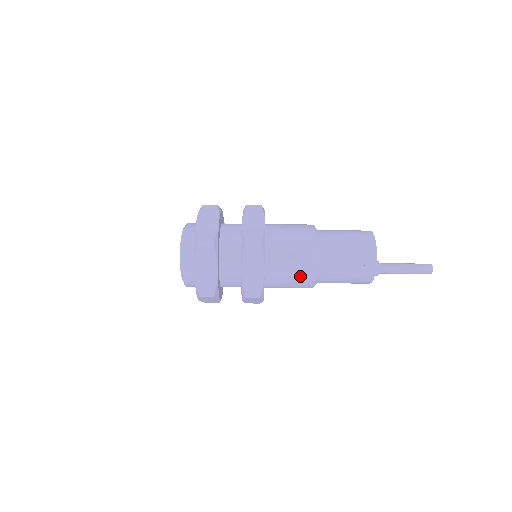
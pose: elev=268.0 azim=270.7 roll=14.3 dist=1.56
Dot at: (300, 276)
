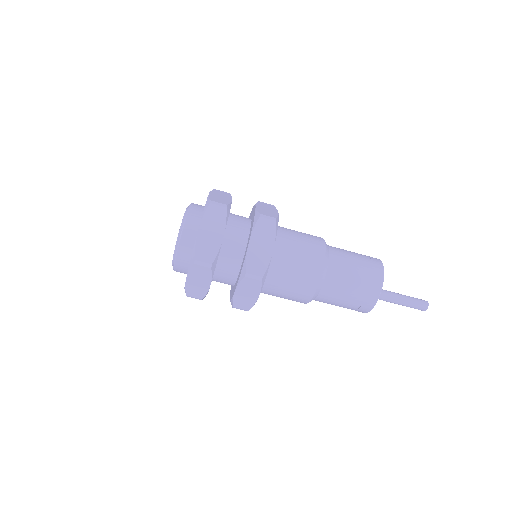
Dot at: (294, 299)
